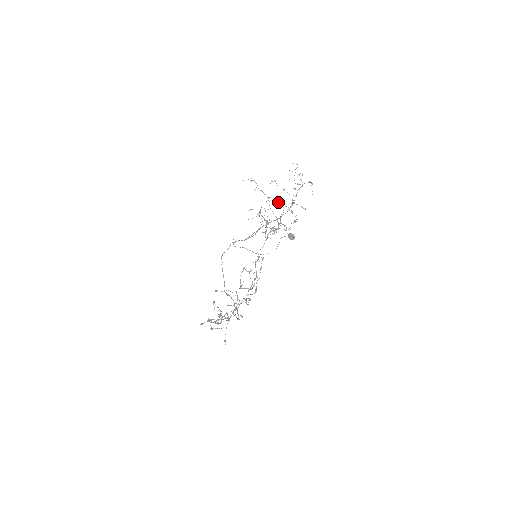
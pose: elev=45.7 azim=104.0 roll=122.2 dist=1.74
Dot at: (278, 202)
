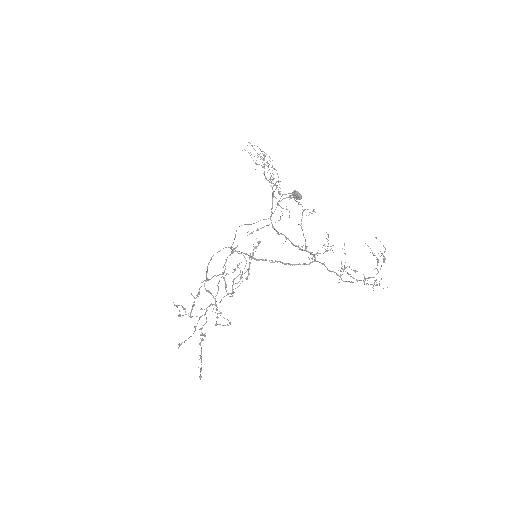
Dot at: occluded
